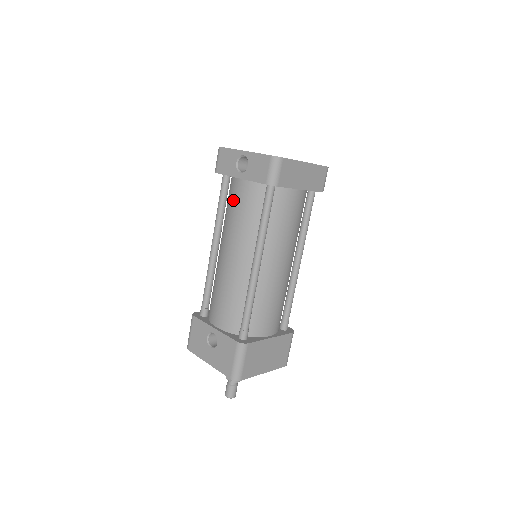
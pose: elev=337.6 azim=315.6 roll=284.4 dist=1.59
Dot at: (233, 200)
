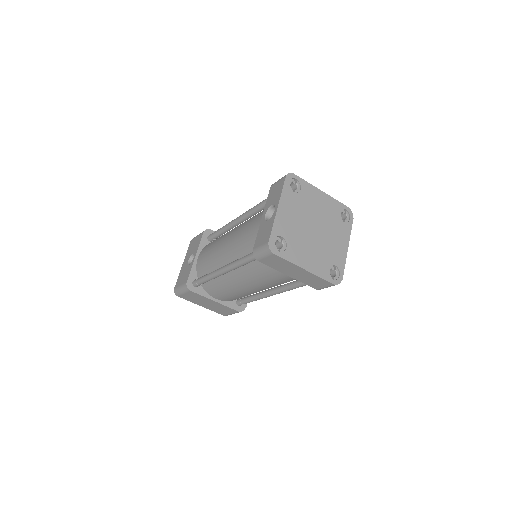
Dot at: (255, 219)
